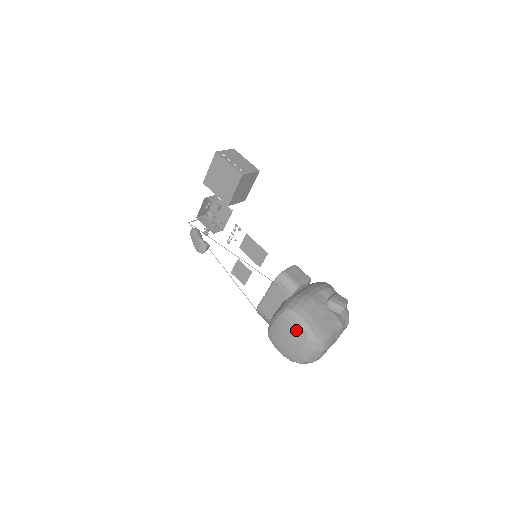
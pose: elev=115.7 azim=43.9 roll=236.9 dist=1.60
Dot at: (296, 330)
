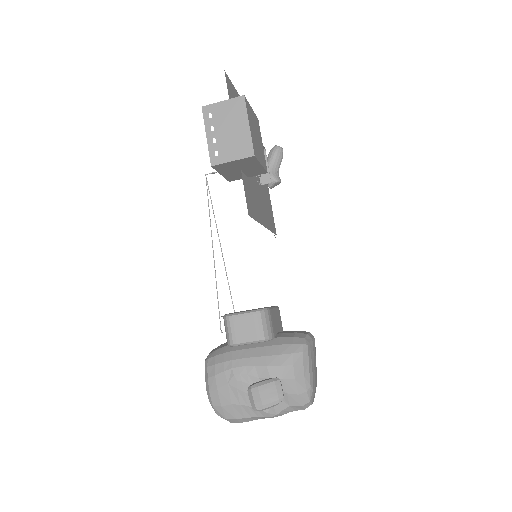
Dot at: occluded
